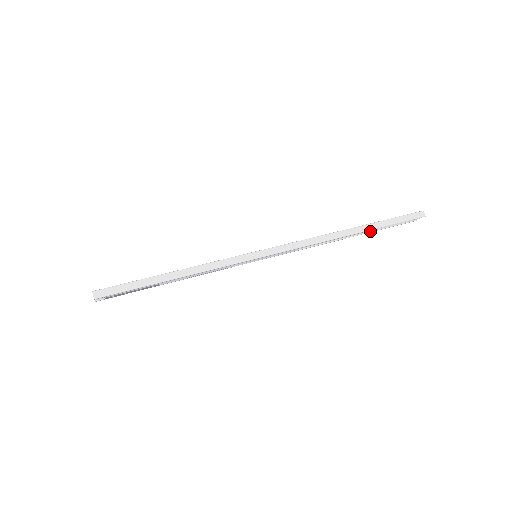
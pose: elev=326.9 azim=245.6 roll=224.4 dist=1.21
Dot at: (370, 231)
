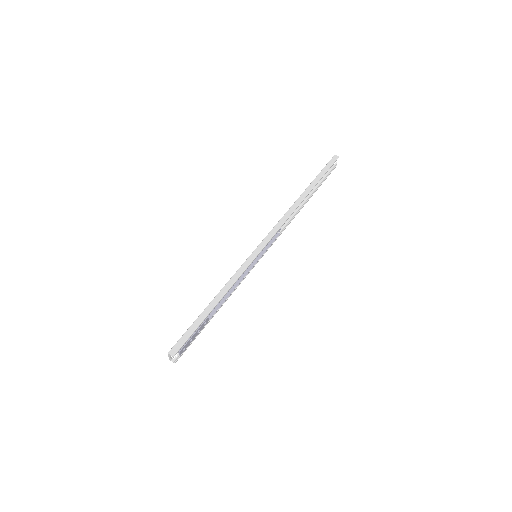
Dot at: (314, 191)
